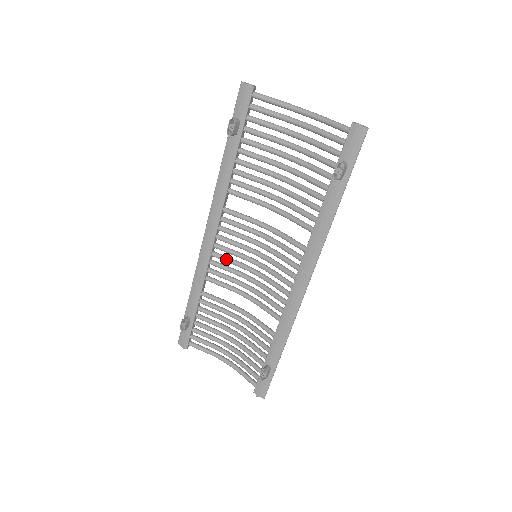
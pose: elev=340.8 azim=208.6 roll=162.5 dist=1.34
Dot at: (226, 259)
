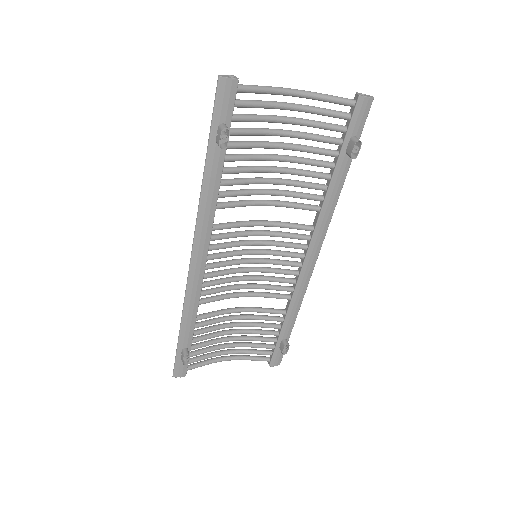
Dot at: (220, 274)
